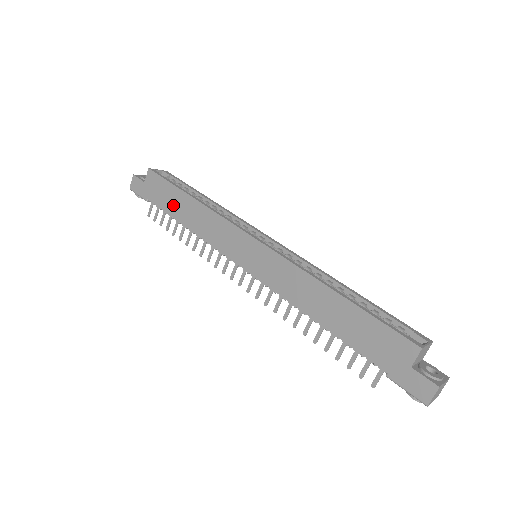
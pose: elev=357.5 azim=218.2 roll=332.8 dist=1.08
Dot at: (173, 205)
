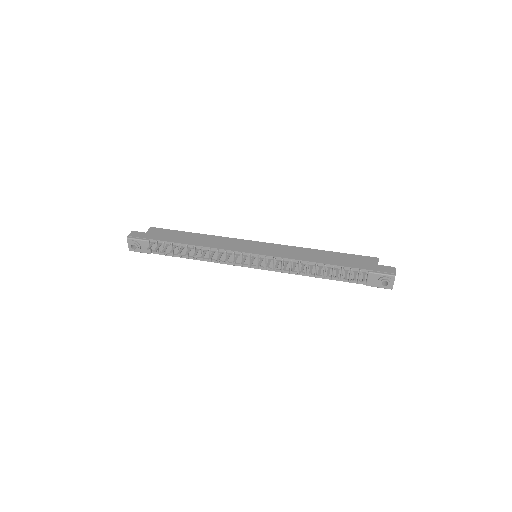
Dot at: (180, 238)
